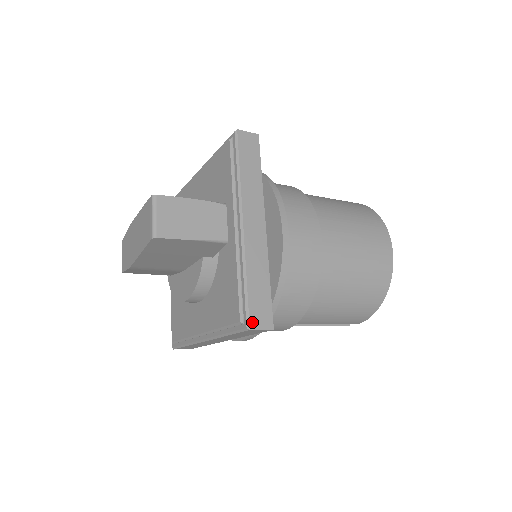
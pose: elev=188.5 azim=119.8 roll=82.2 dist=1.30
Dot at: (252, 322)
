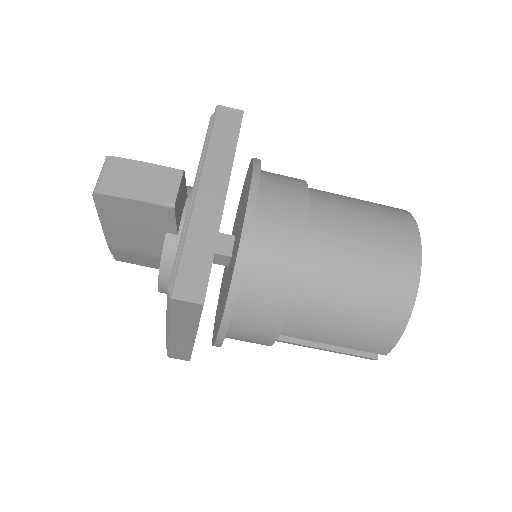
Dot at: (177, 291)
